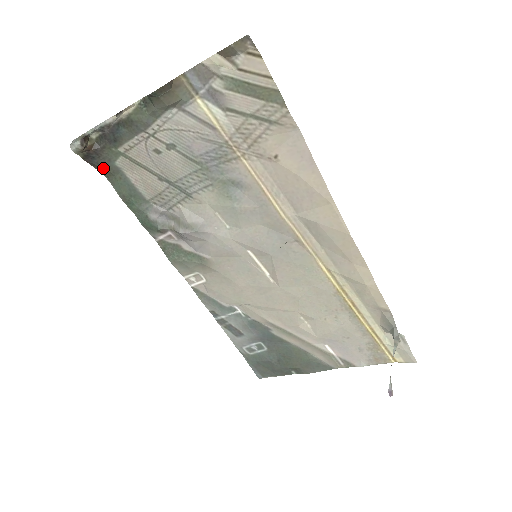
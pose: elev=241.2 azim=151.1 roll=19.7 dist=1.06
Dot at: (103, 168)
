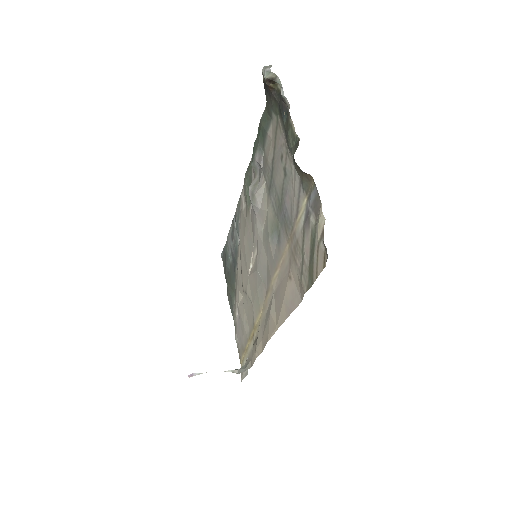
Dot at: (267, 101)
